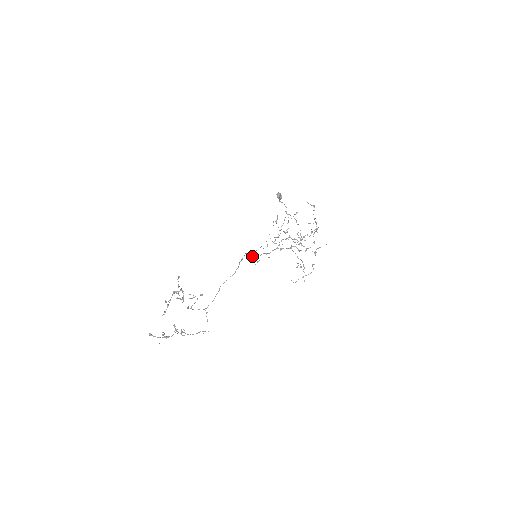
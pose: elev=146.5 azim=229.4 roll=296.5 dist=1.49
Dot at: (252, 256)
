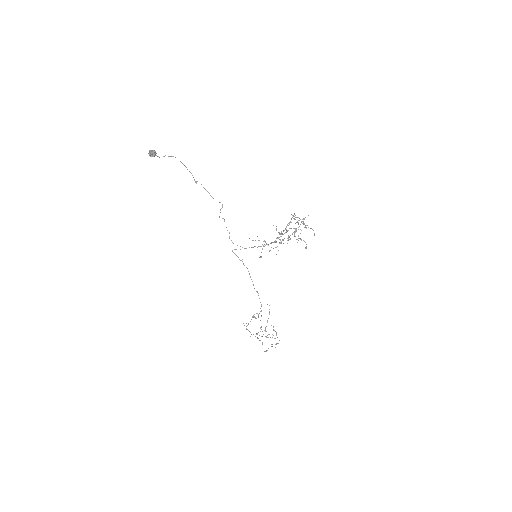
Dot at: occluded
